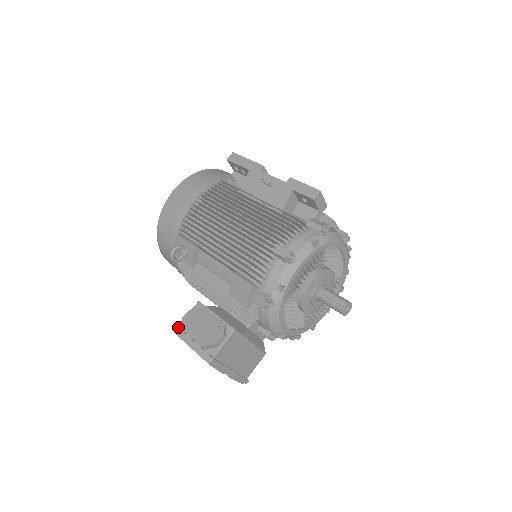
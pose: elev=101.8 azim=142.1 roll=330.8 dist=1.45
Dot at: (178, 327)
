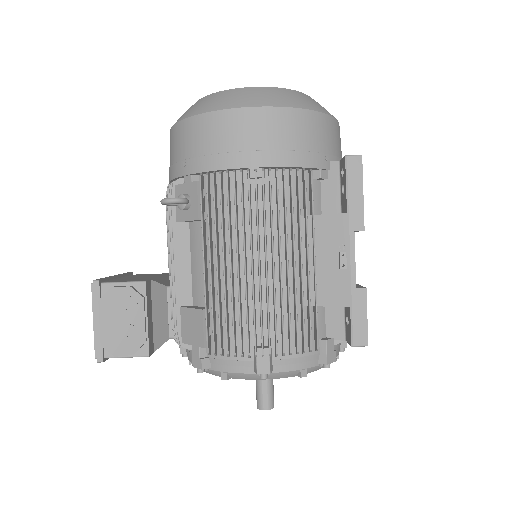
Dot at: (99, 287)
